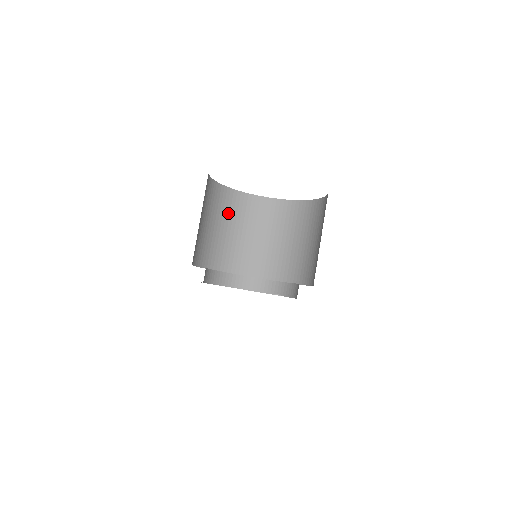
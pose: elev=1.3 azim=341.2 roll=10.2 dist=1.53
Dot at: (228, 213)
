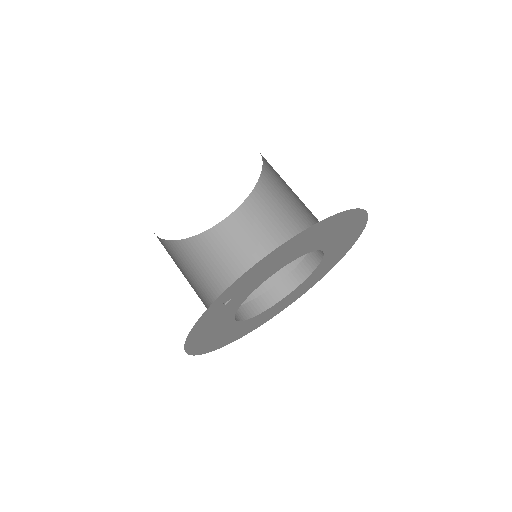
Dot at: (248, 232)
